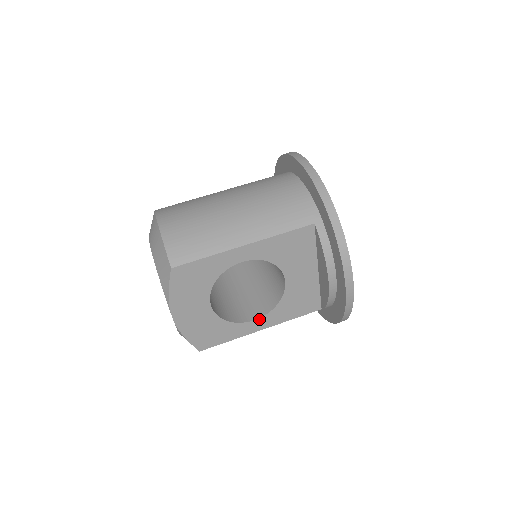
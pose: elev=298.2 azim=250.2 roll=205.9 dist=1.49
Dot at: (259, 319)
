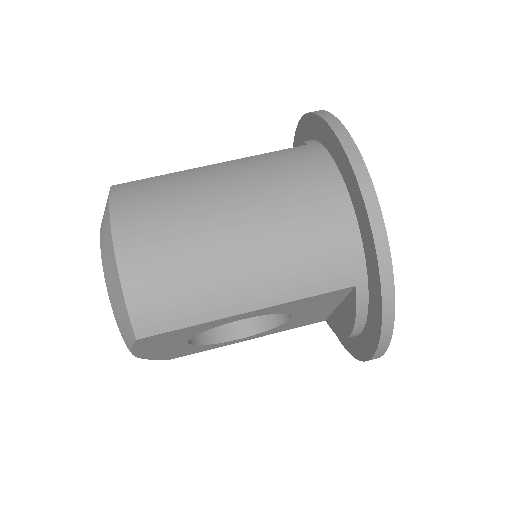
Dot at: (247, 337)
